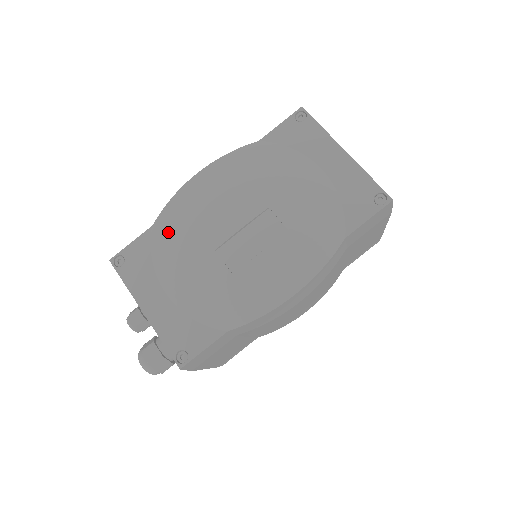
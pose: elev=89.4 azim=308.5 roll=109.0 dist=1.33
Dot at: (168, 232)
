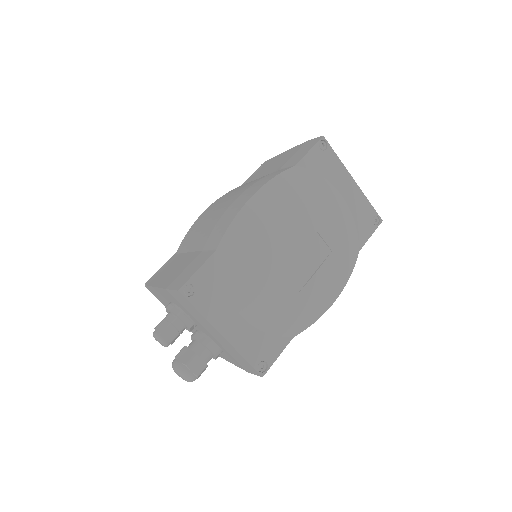
Dot at: (236, 257)
